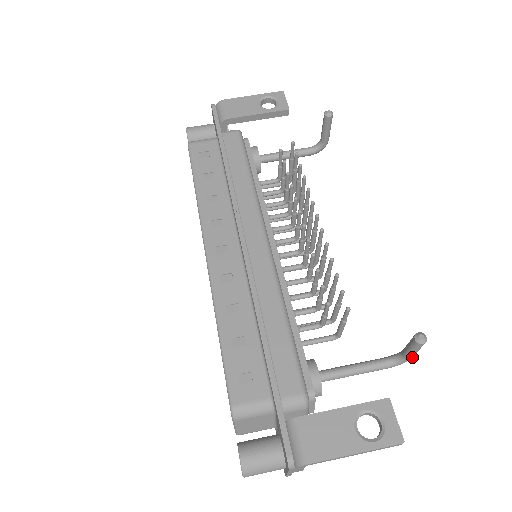
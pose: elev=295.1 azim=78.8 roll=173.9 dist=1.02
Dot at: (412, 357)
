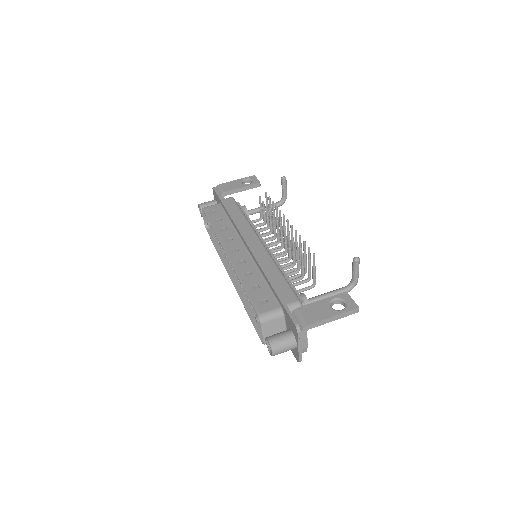
Dot at: occluded
